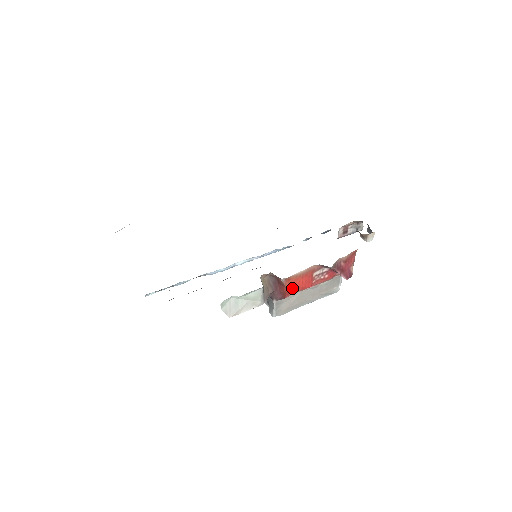
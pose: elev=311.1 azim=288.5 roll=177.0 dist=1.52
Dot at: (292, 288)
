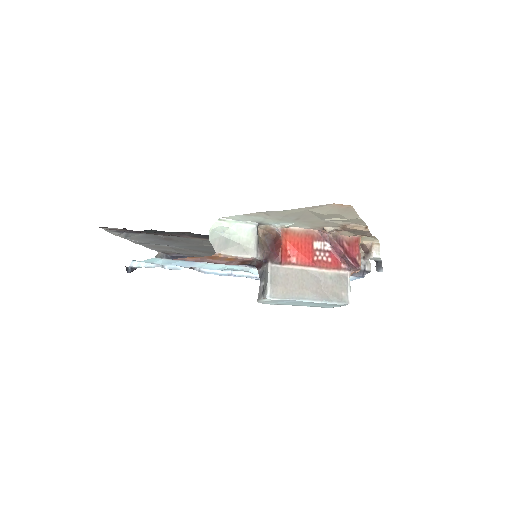
Dot at: (290, 253)
